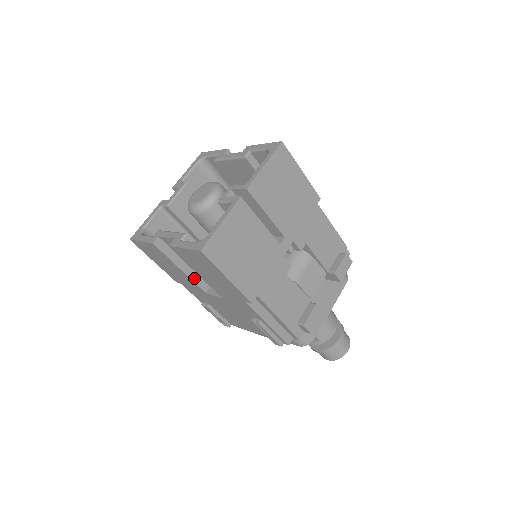
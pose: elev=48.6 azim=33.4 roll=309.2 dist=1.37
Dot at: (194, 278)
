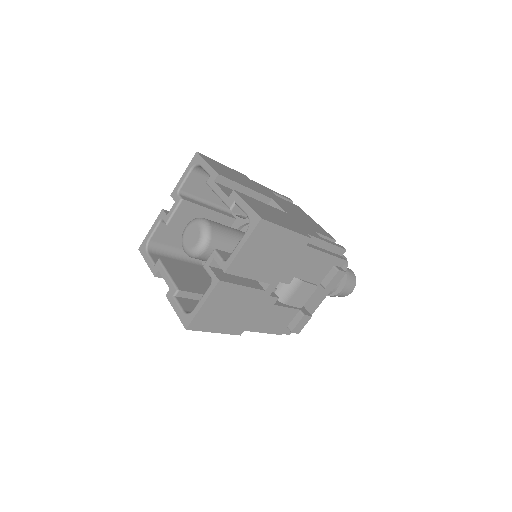
Dot at: occluded
